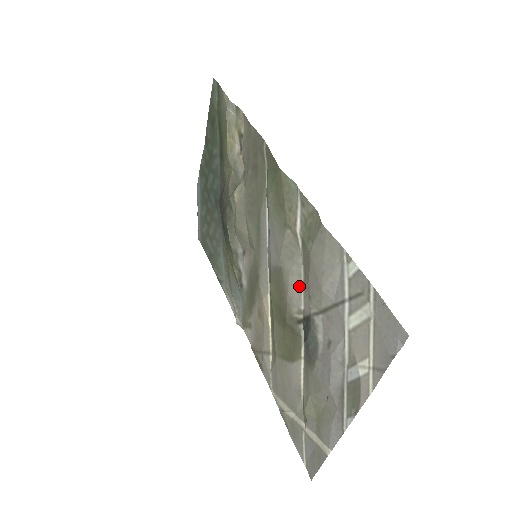
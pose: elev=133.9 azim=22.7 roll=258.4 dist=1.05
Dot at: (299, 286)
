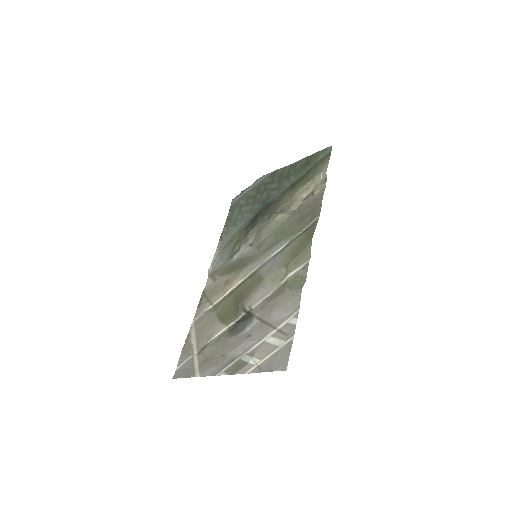
Dot at: (262, 297)
